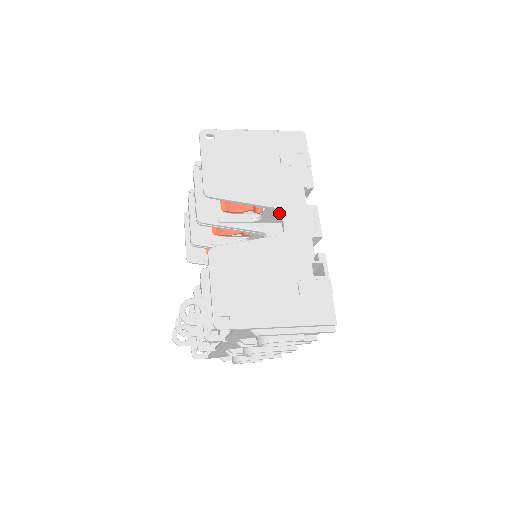
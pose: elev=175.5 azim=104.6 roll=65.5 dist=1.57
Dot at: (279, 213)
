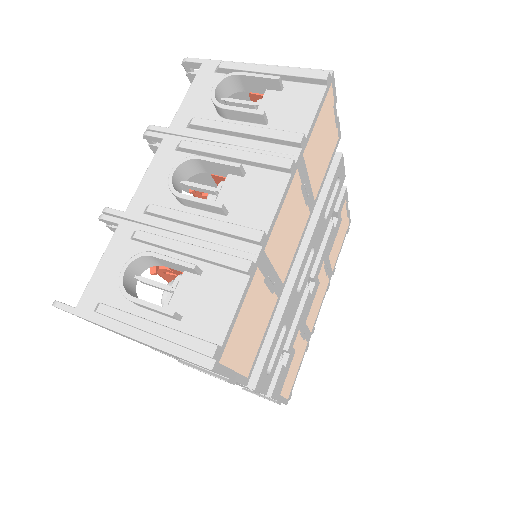
Dot at: occluded
